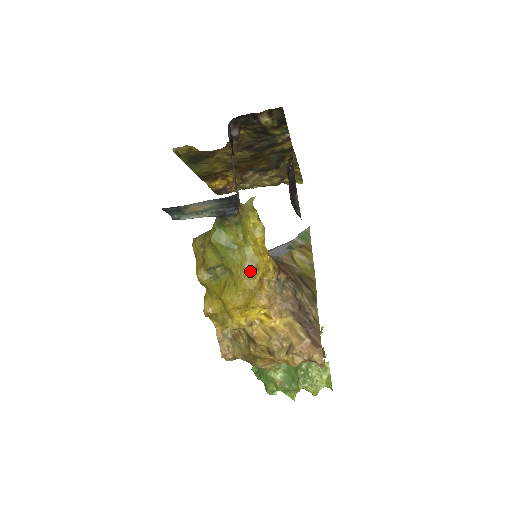
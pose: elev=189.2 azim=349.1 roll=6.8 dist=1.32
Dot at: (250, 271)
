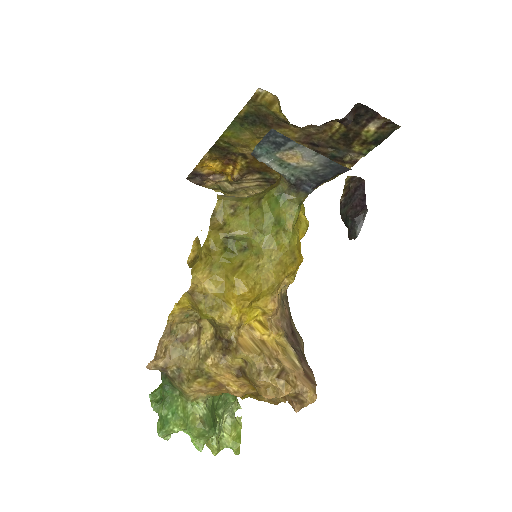
Dot at: (285, 262)
